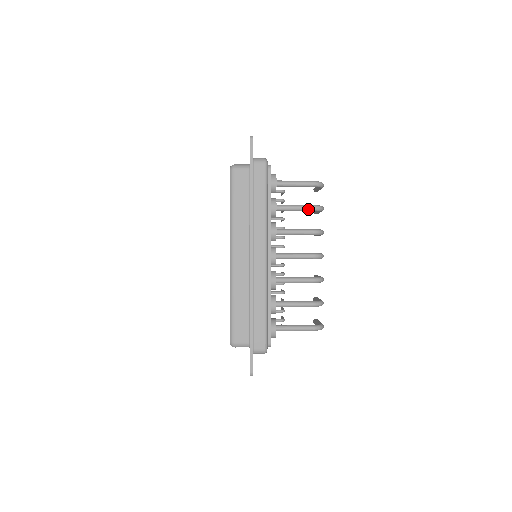
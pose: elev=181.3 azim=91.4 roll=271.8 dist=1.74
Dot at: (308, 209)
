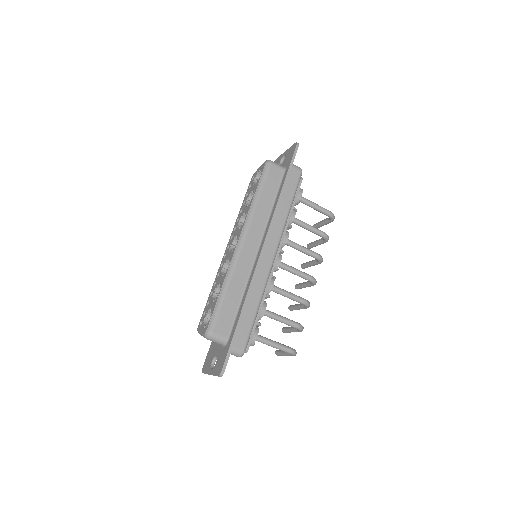
Dot at: (319, 232)
